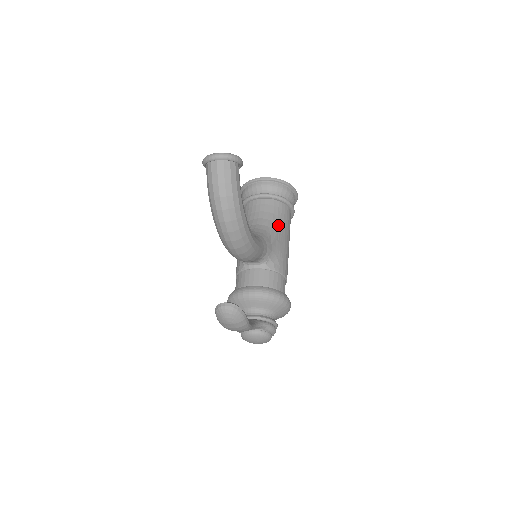
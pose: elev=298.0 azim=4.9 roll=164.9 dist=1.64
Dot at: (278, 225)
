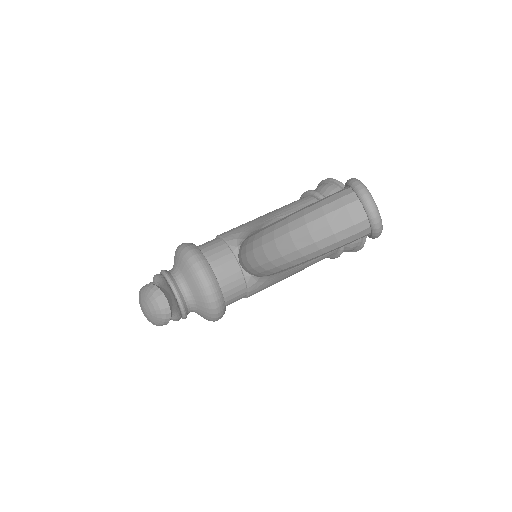
Dot at: occluded
